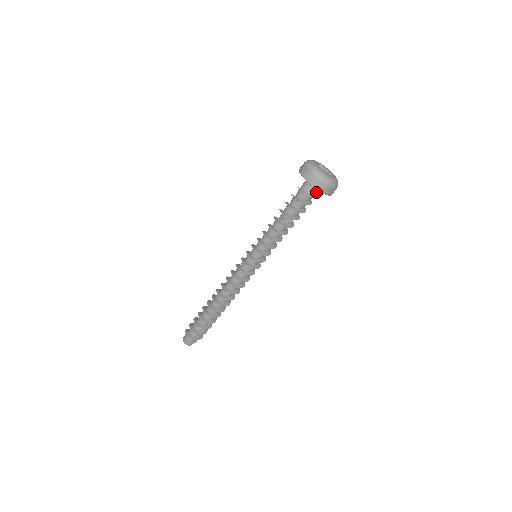
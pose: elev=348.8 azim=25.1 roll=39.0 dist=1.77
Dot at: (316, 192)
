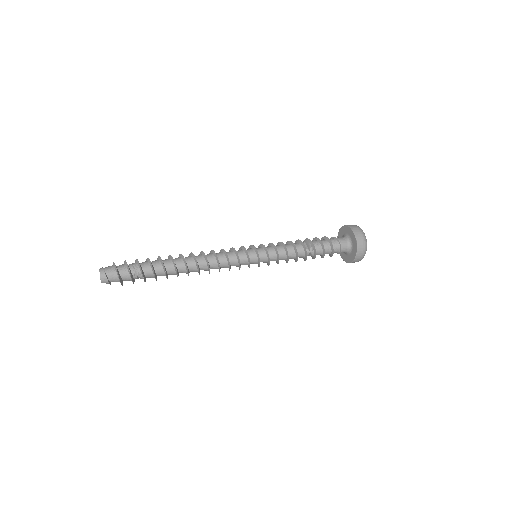
Dot at: (344, 252)
